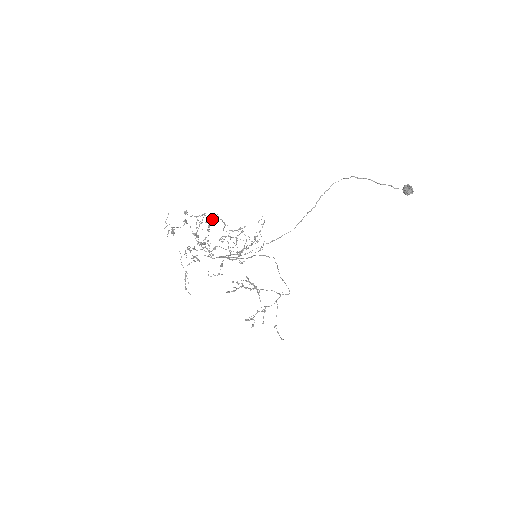
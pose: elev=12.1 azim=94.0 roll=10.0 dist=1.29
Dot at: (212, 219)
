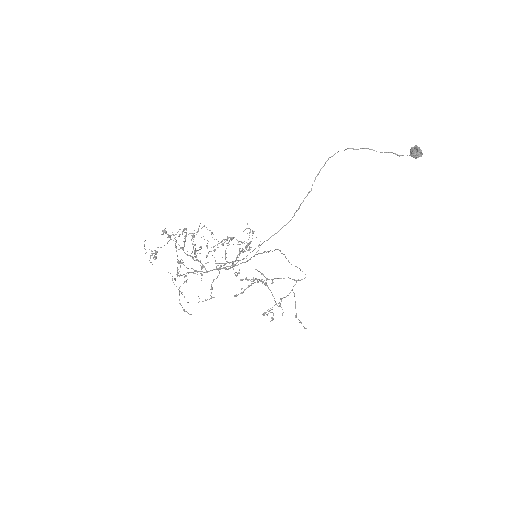
Dot at: (193, 236)
